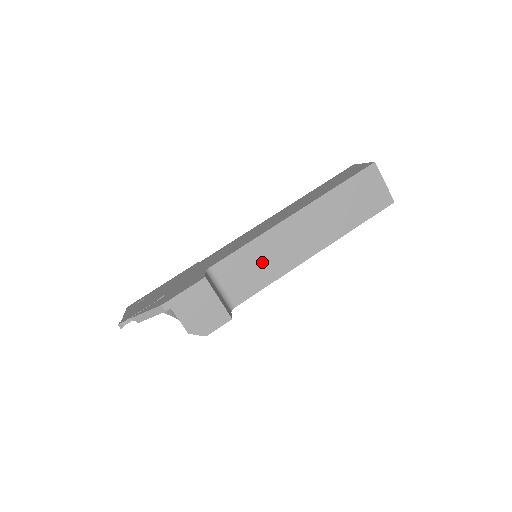
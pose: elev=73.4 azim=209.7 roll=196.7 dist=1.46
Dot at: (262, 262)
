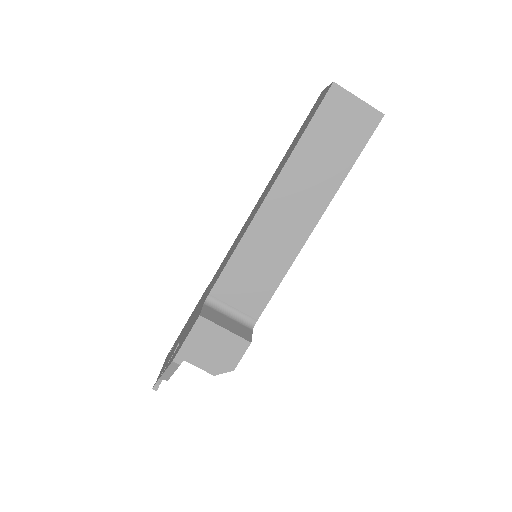
Dot at: (259, 264)
